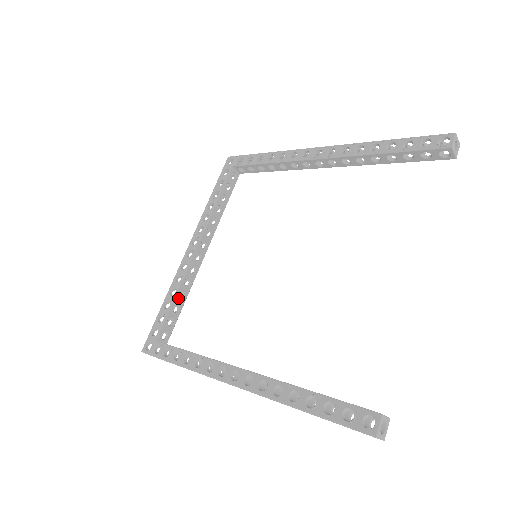
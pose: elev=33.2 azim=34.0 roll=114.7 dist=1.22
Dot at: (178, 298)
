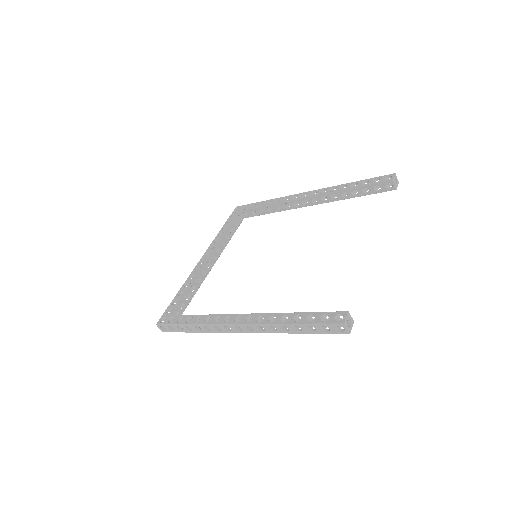
Dot at: (190, 289)
